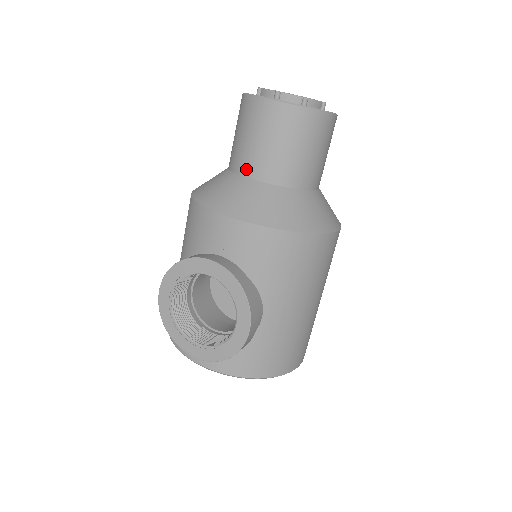
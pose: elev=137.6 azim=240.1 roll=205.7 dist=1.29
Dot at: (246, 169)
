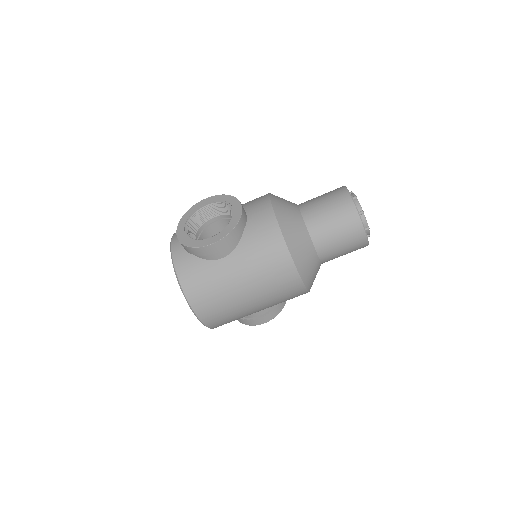
Dot at: (304, 206)
